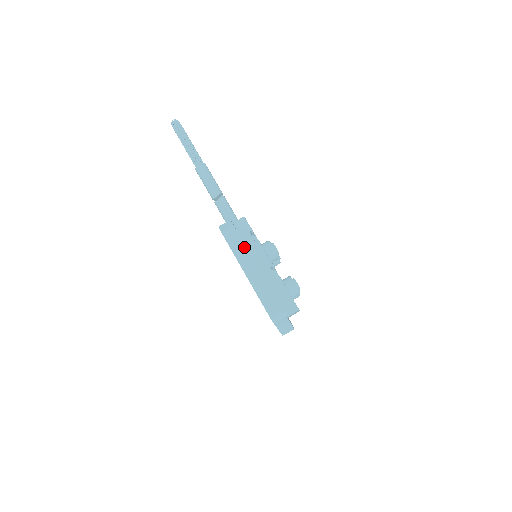
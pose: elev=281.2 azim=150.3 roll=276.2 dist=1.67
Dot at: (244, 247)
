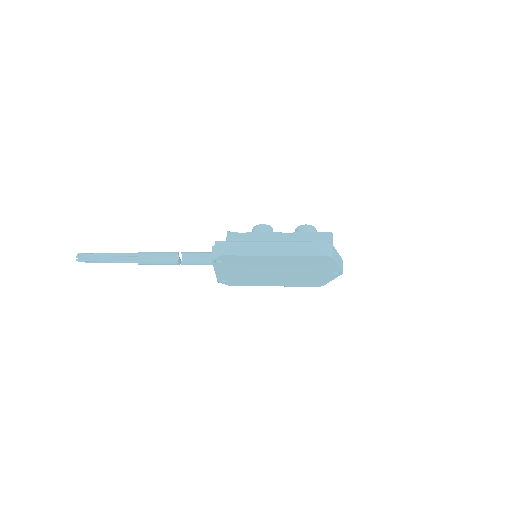
Dot at: (248, 243)
